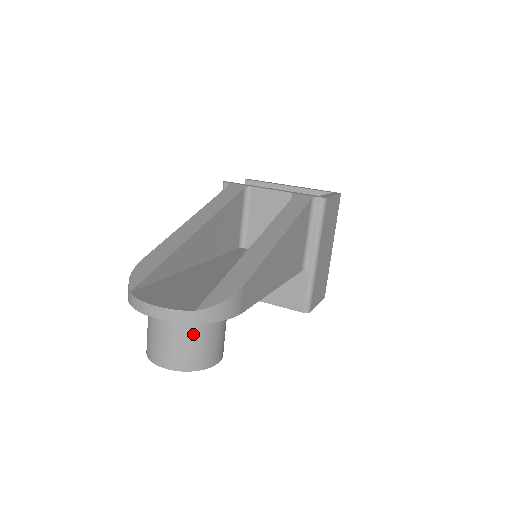
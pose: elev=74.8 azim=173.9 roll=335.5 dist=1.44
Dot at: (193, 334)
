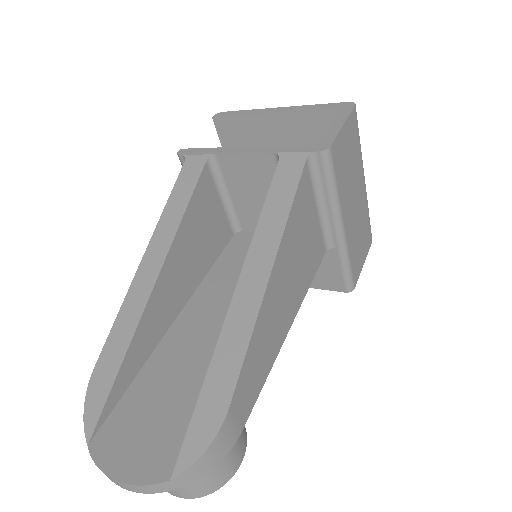
Dot at: occluded
